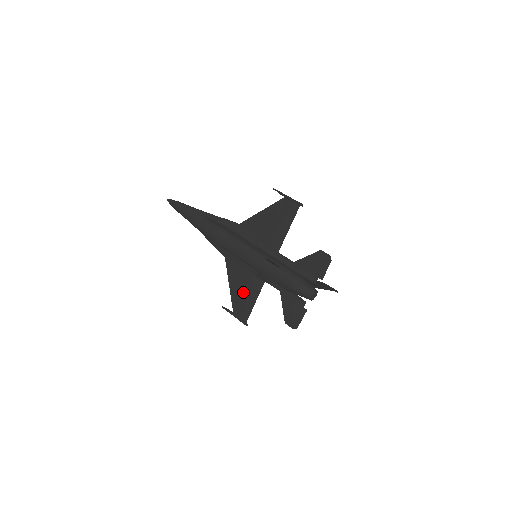
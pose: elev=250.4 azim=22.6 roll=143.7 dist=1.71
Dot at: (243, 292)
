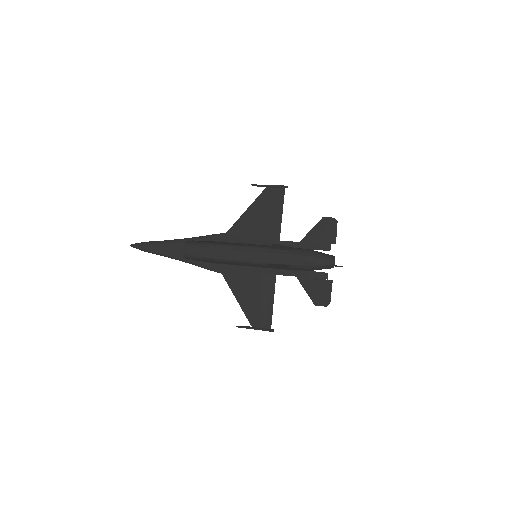
Dot at: (255, 298)
